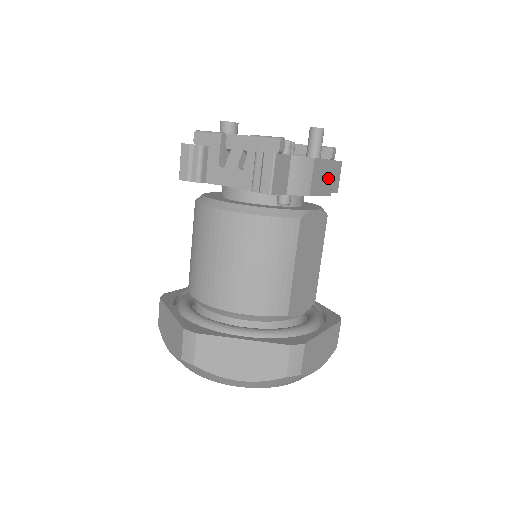
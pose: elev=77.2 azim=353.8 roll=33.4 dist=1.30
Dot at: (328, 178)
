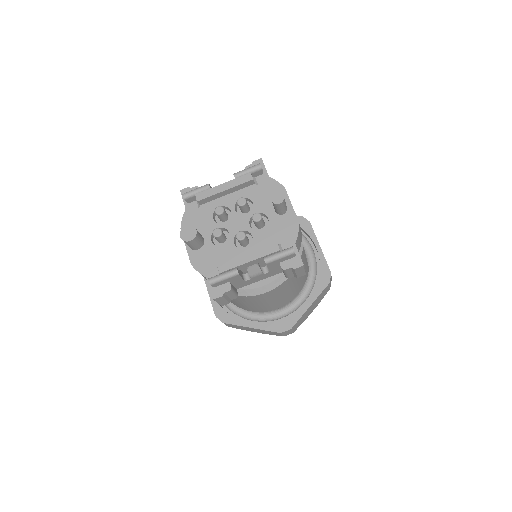
Dot at: occluded
